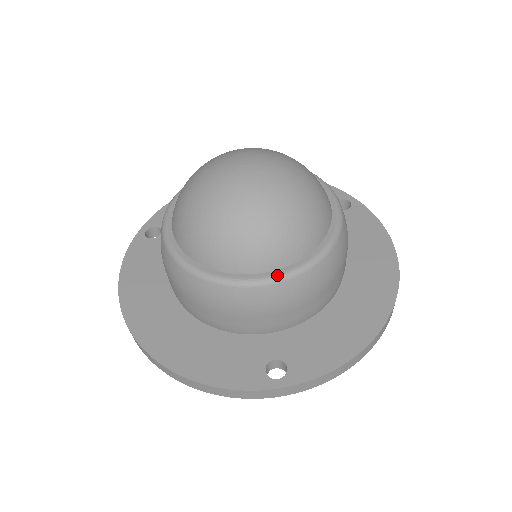
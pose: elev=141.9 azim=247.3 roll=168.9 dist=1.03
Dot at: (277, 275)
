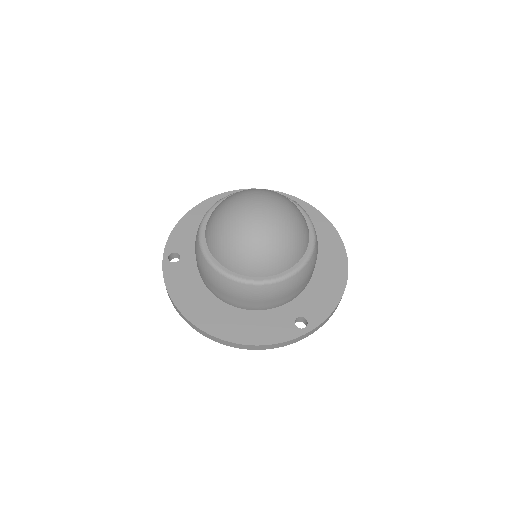
Dot at: (294, 270)
